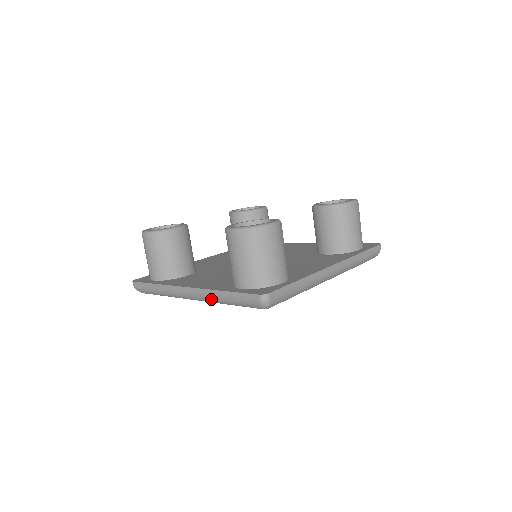
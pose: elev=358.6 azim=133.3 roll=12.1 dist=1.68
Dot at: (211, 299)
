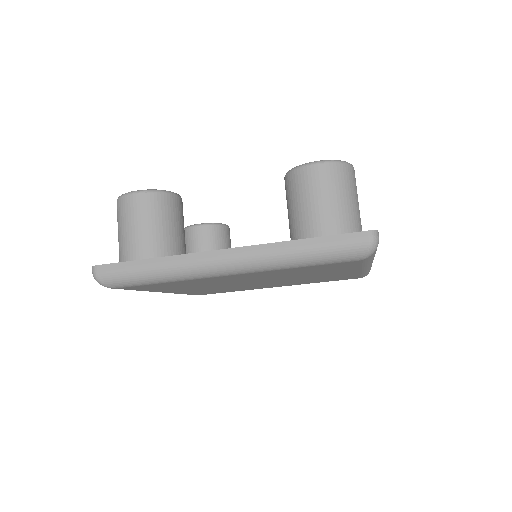
Dot at: (271, 258)
